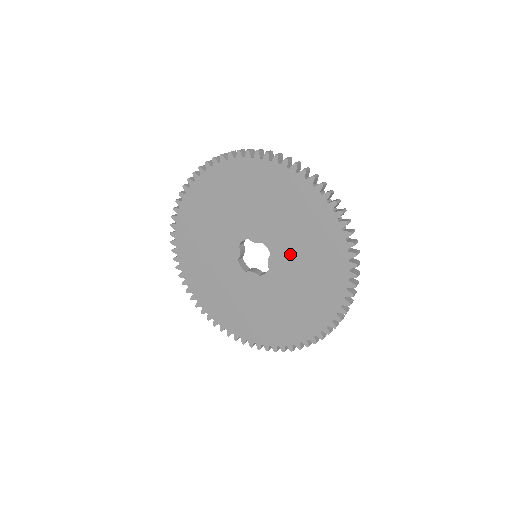
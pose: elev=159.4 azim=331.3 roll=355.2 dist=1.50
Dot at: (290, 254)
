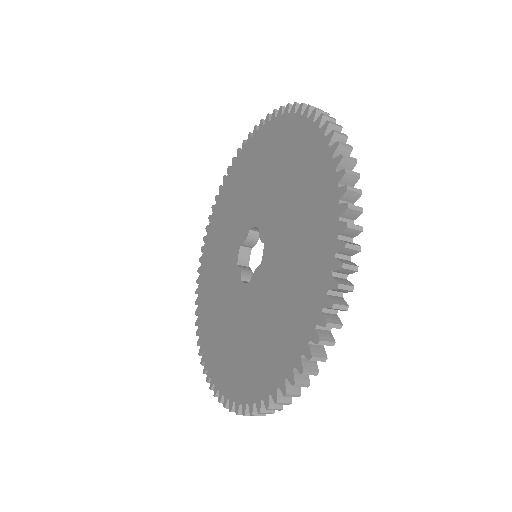
Dot at: (270, 199)
